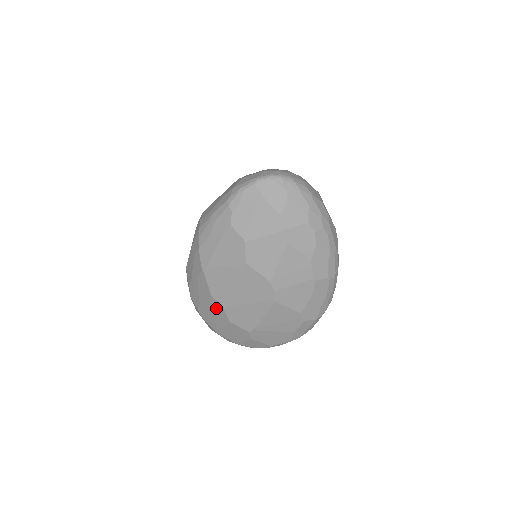
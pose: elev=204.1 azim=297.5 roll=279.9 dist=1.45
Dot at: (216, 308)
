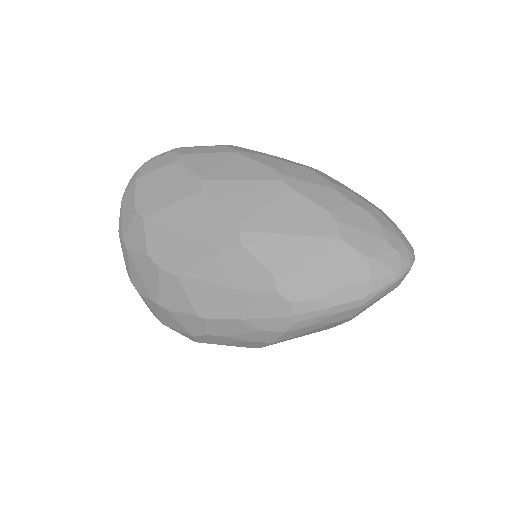
Dot at: occluded
